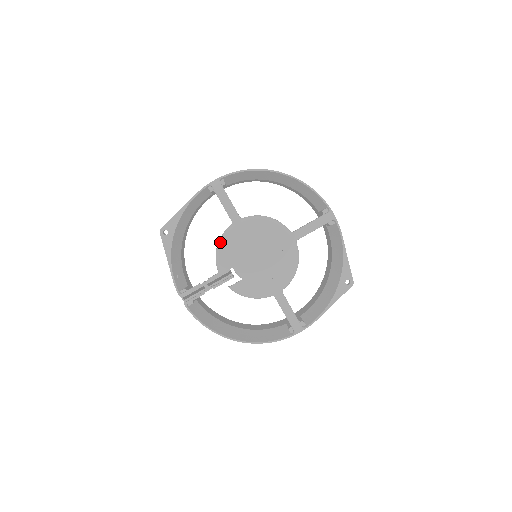
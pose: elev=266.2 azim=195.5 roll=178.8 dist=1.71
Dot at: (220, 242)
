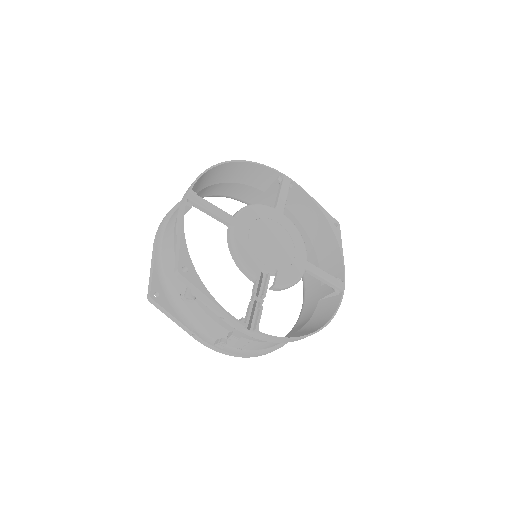
Dot at: (236, 248)
